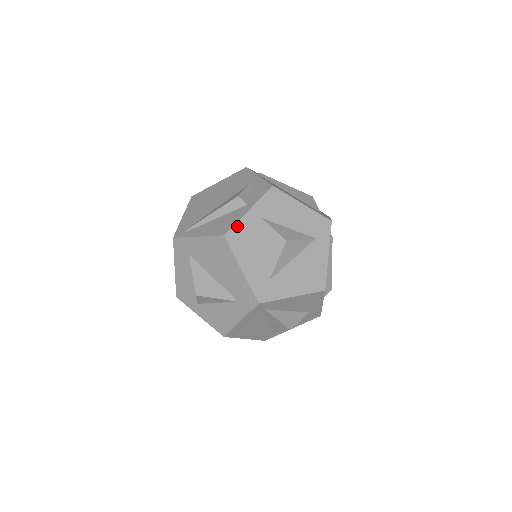
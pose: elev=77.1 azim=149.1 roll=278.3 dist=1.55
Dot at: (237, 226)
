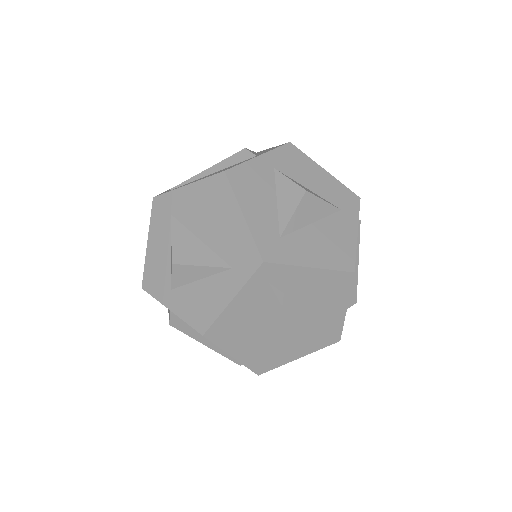
Dot at: (242, 167)
